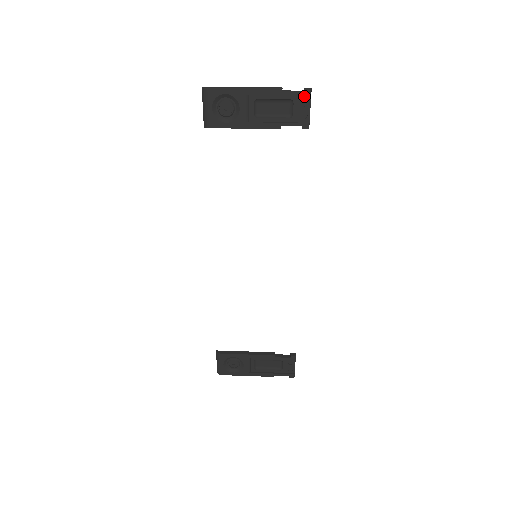
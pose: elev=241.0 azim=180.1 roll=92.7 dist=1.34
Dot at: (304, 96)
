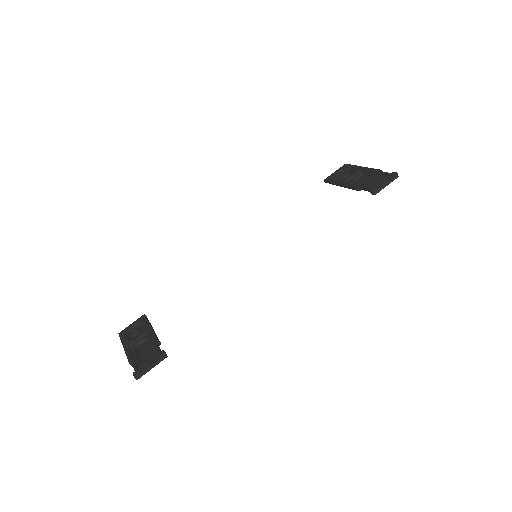
Dot at: (389, 177)
